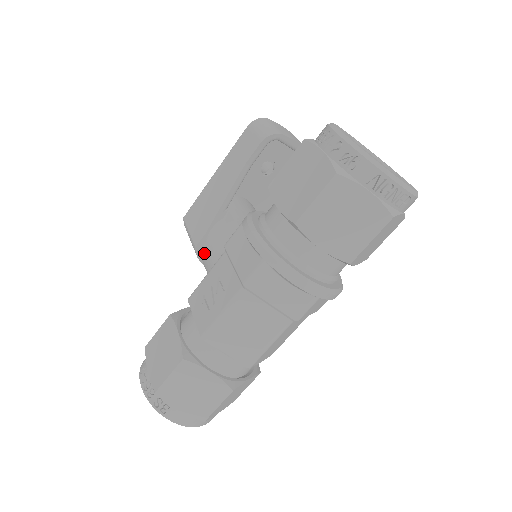
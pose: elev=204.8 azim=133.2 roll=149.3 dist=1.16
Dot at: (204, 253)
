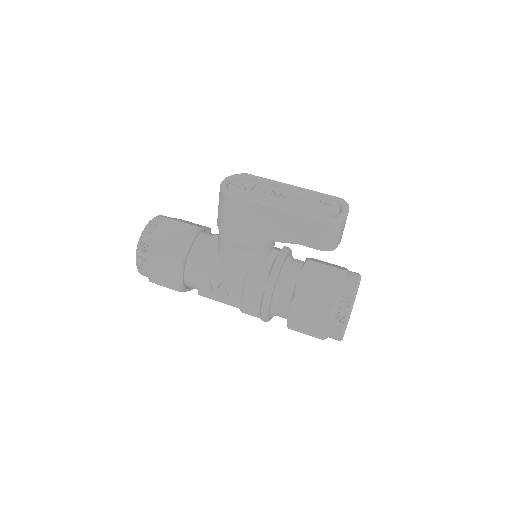
Dot at: (227, 248)
